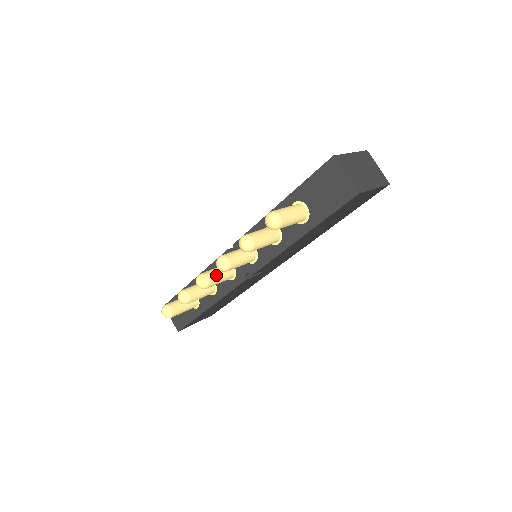
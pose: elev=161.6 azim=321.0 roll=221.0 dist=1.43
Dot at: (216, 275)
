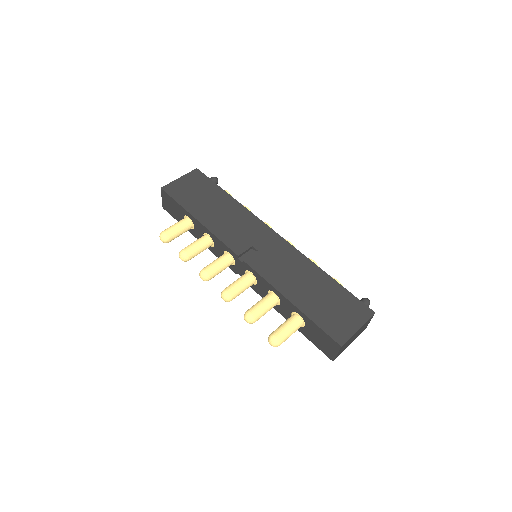
Dot at: (217, 274)
